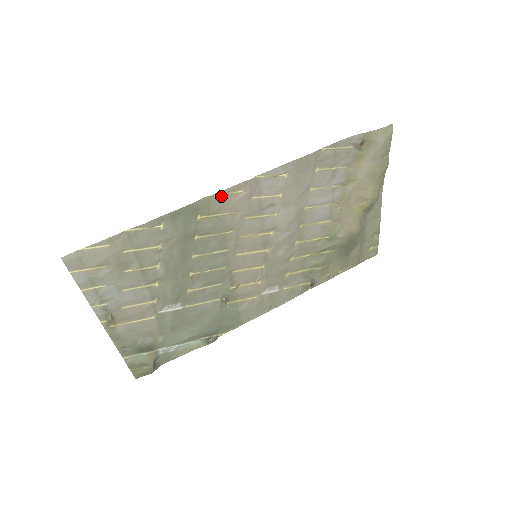
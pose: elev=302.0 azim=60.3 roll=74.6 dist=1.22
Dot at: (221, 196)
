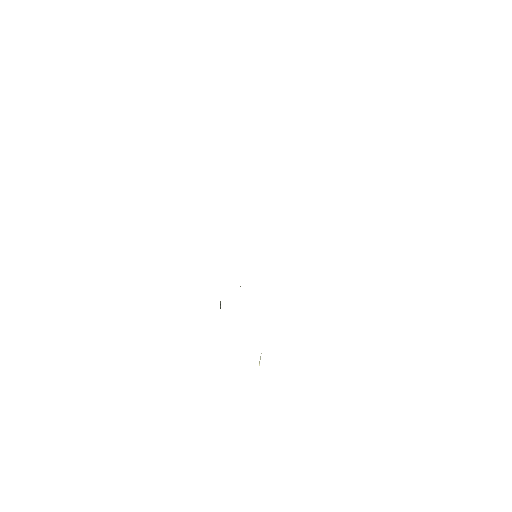
Dot at: occluded
